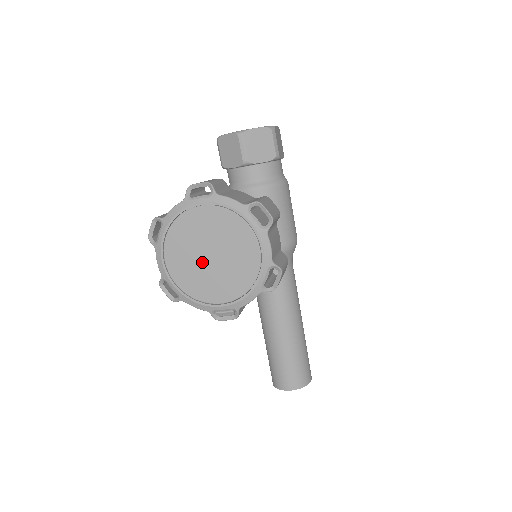
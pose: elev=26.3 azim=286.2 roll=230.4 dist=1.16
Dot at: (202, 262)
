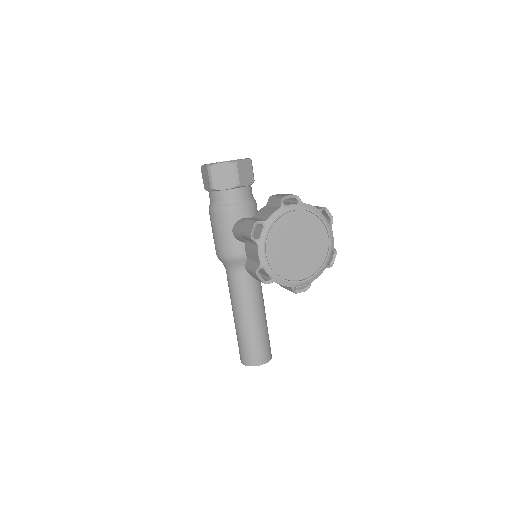
Dot at: (292, 251)
